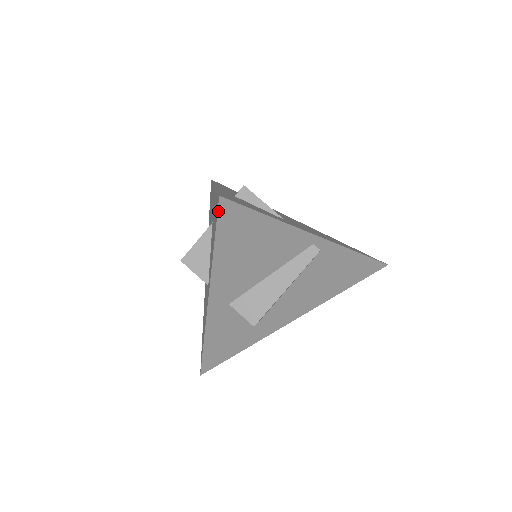
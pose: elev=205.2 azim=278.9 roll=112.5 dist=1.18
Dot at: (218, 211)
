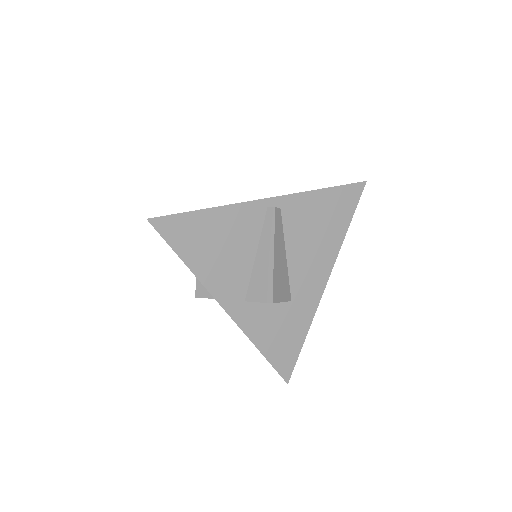
Dot at: (157, 231)
